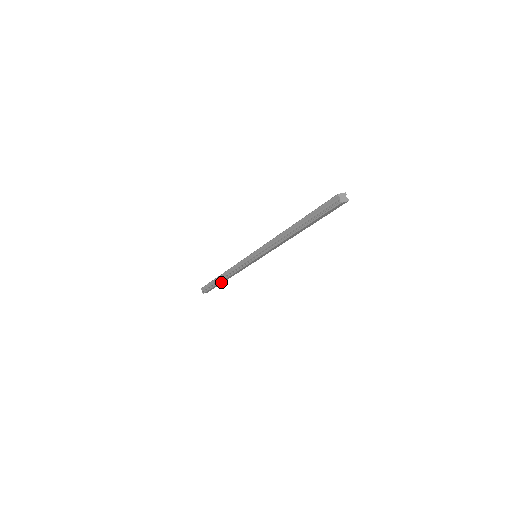
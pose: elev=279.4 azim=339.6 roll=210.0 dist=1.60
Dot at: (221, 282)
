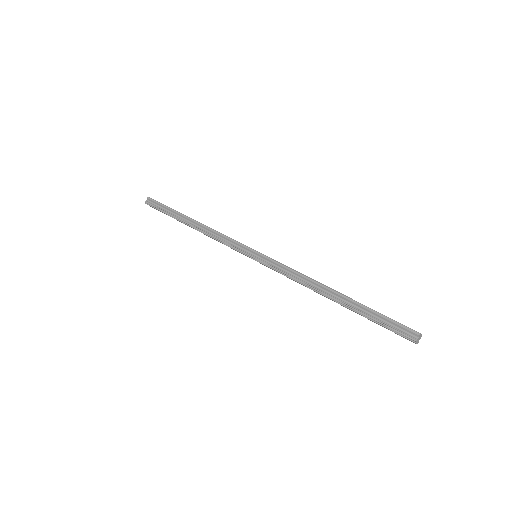
Dot at: (182, 222)
